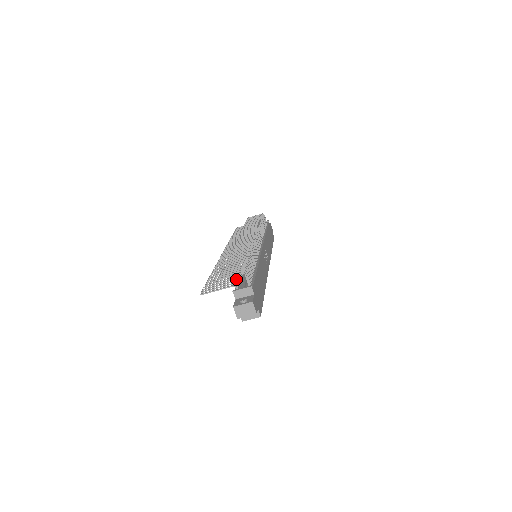
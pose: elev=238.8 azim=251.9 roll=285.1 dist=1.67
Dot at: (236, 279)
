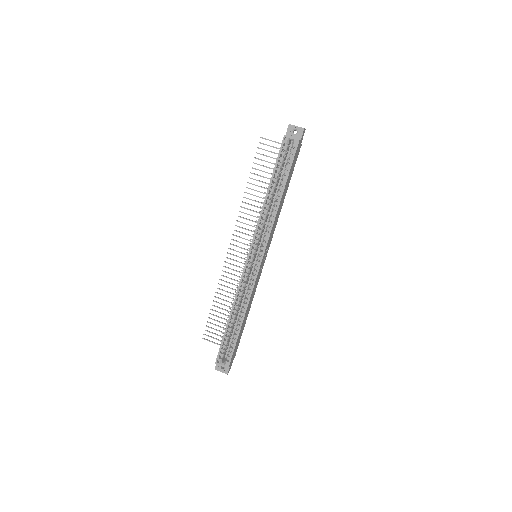
Dot at: occluded
